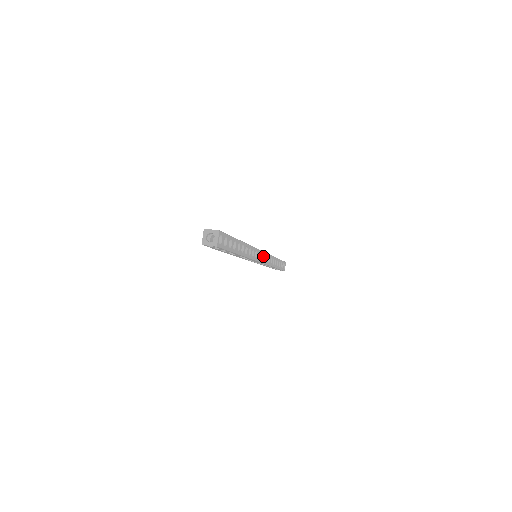
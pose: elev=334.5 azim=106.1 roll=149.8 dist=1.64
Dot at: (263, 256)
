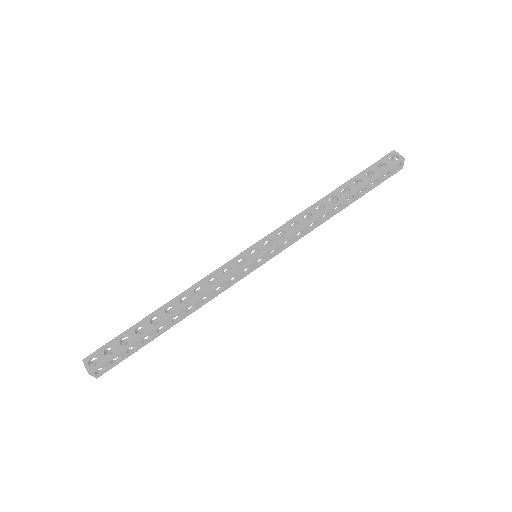
Dot at: (268, 254)
